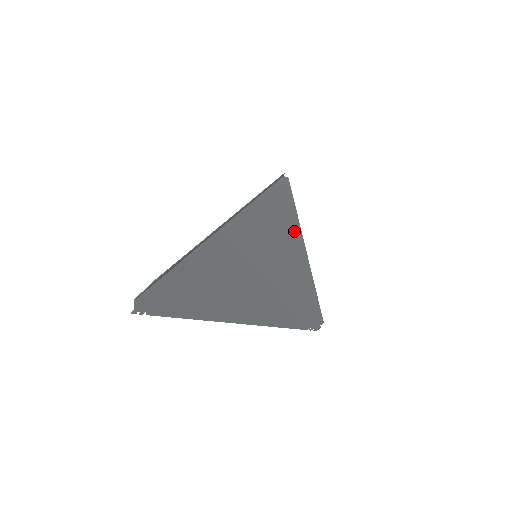
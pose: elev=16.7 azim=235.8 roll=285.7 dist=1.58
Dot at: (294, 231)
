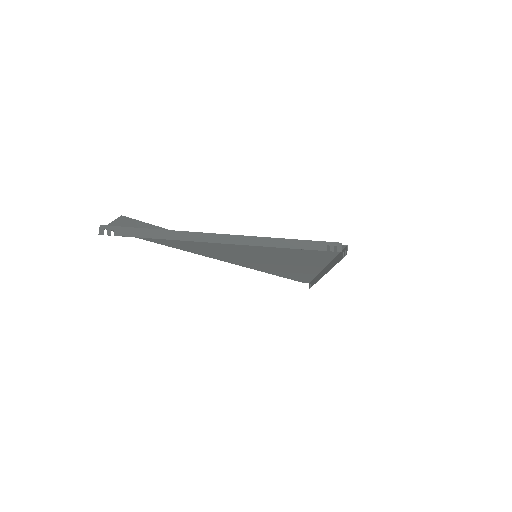
Dot at: (311, 270)
